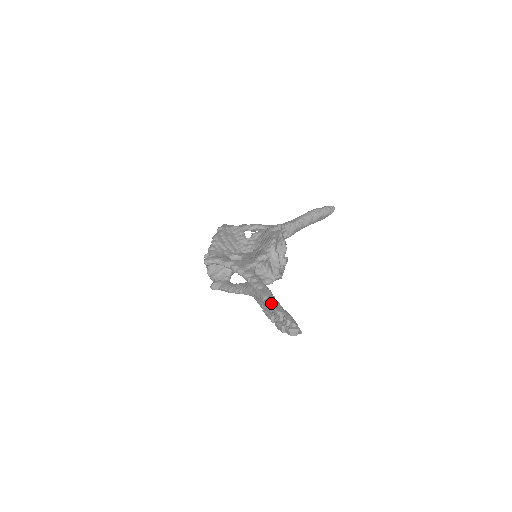
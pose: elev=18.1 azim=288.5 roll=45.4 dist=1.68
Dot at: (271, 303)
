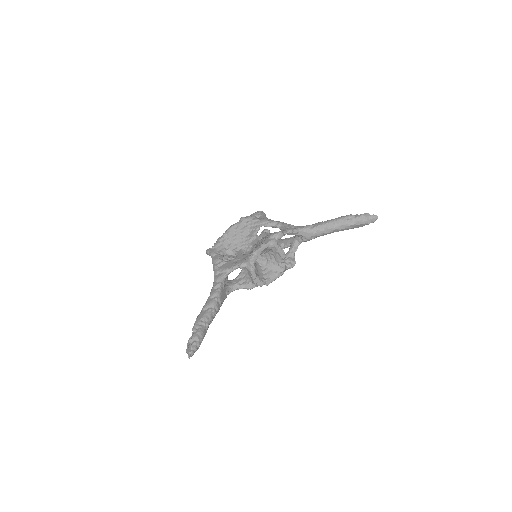
Dot at: (199, 318)
